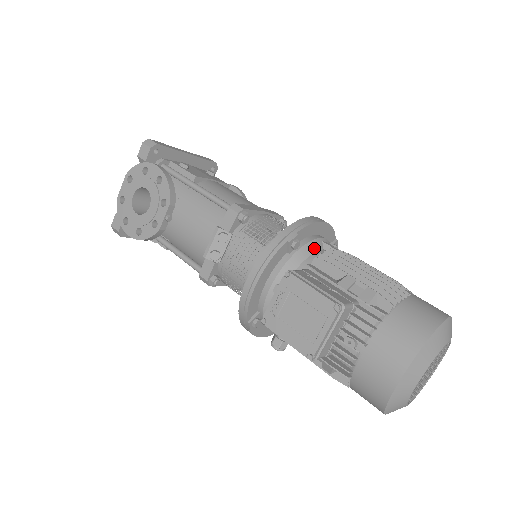
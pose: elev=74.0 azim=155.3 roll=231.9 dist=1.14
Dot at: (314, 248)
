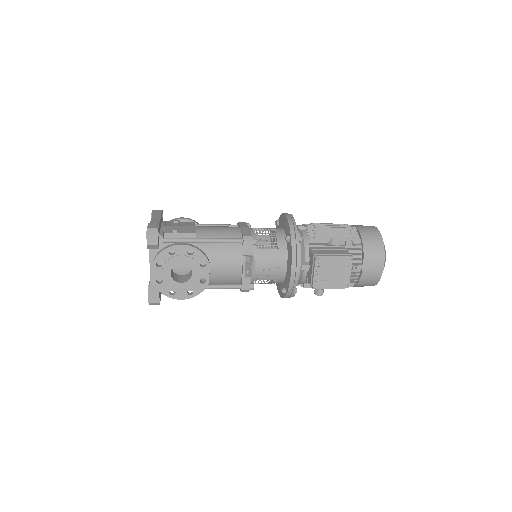
Dot at: (301, 233)
